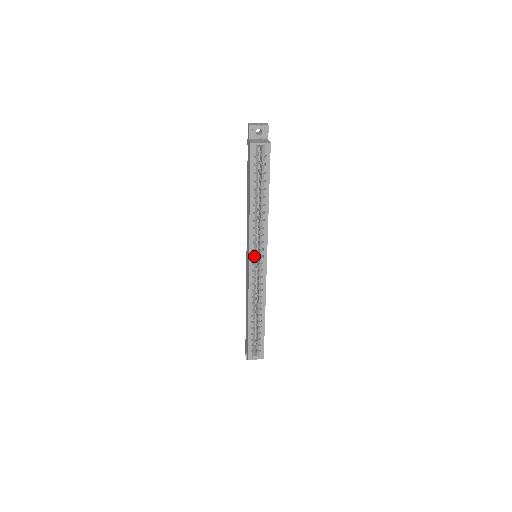
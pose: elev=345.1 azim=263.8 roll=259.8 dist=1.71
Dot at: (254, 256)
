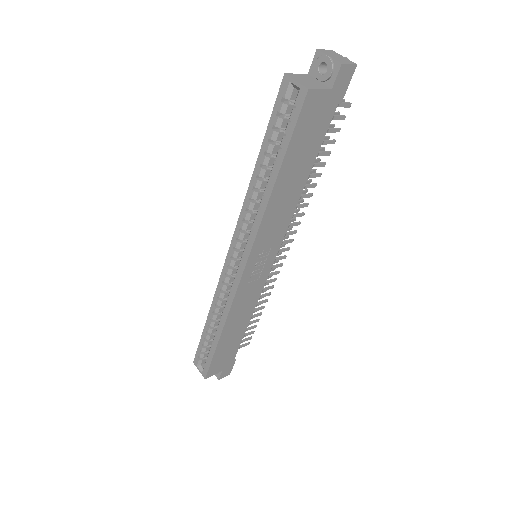
Dot at: (239, 250)
